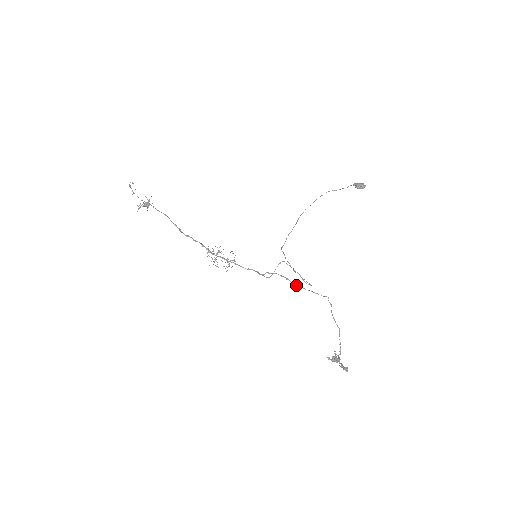
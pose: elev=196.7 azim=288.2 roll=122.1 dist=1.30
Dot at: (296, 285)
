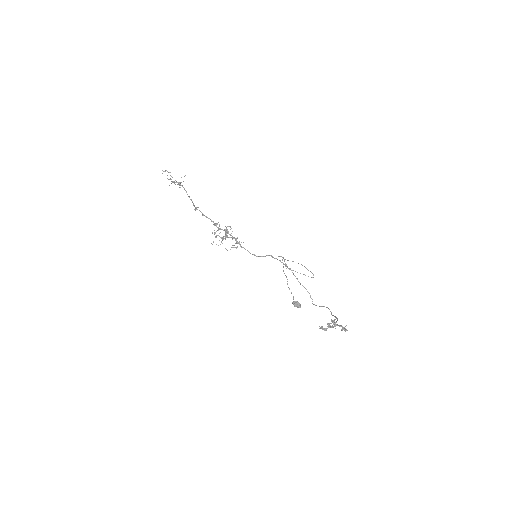
Dot at: occluded
